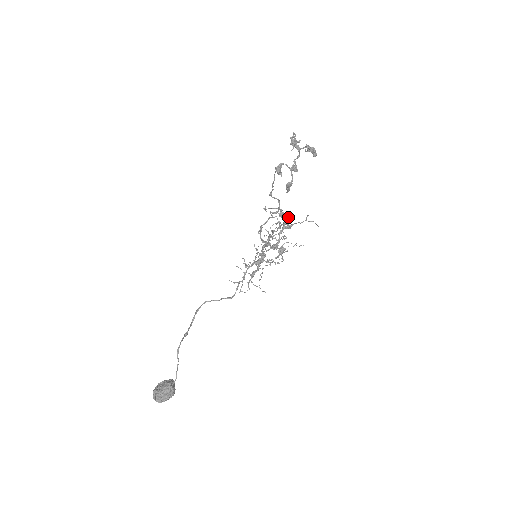
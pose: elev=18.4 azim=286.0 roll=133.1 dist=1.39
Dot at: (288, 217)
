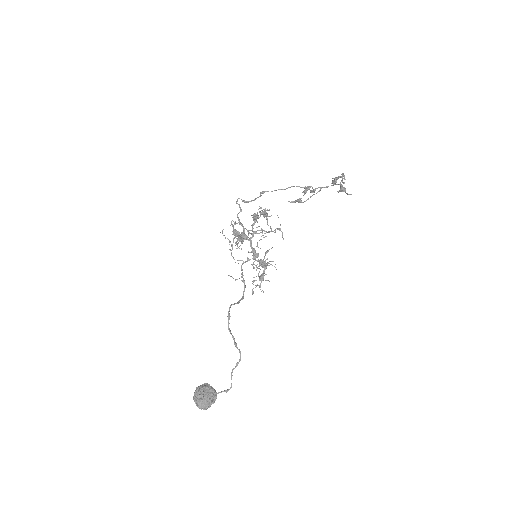
Dot at: (267, 216)
